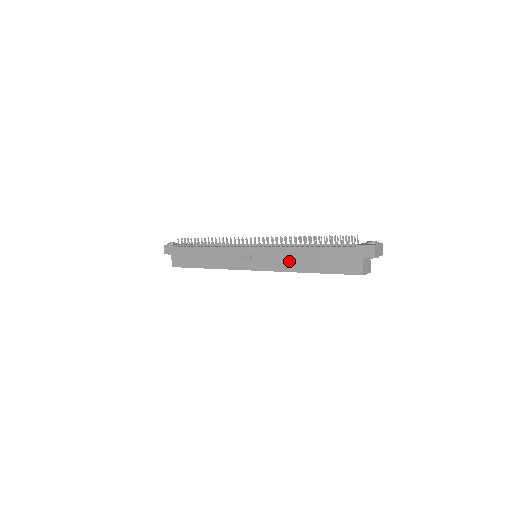
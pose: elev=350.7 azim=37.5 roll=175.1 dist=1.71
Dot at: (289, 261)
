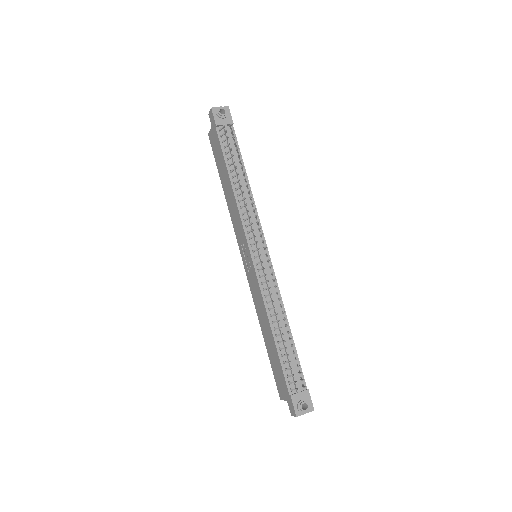
Dot at: (260, 311)
